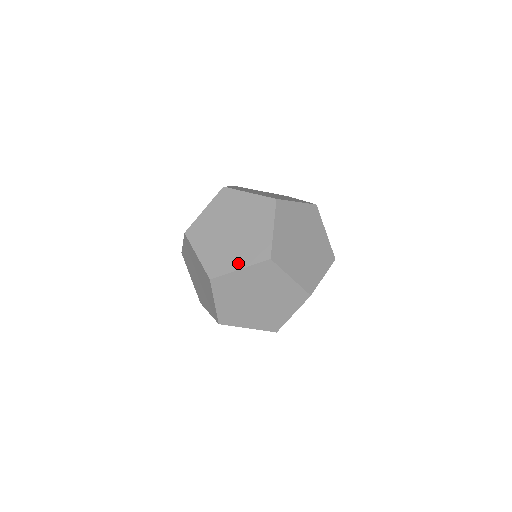
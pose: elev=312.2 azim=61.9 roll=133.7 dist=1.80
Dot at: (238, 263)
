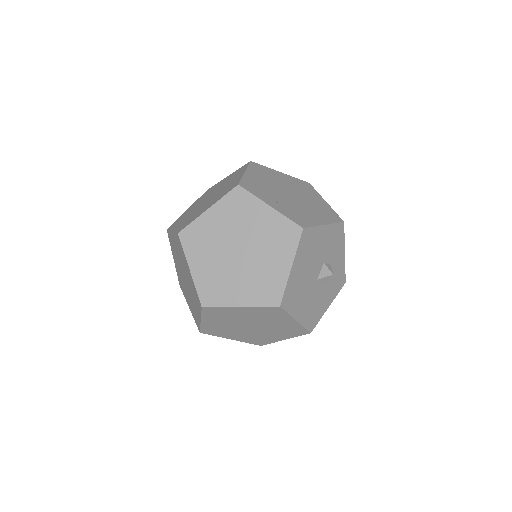
Dot at: (207, 207)
